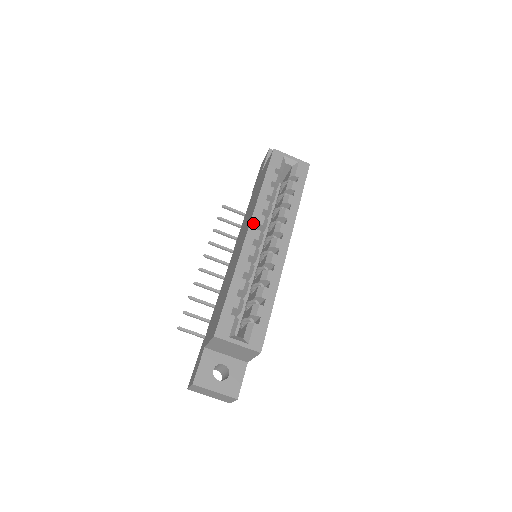
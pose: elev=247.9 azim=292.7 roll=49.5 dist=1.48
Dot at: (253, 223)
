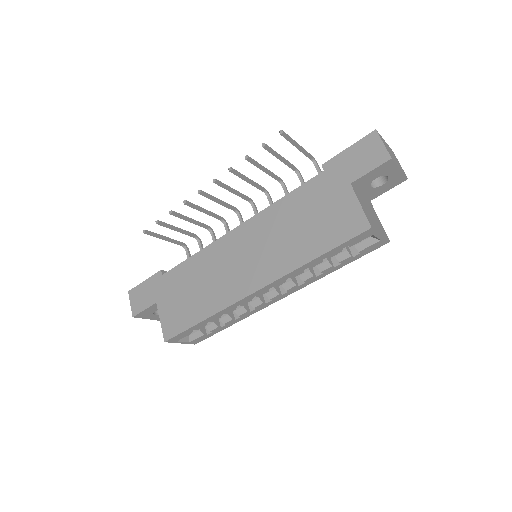
Dot at: (267, 287)
